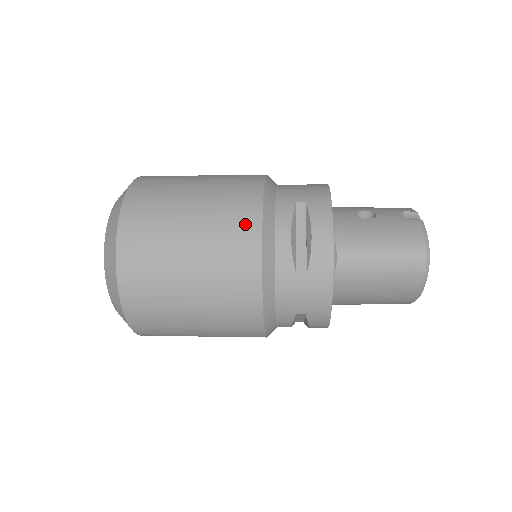
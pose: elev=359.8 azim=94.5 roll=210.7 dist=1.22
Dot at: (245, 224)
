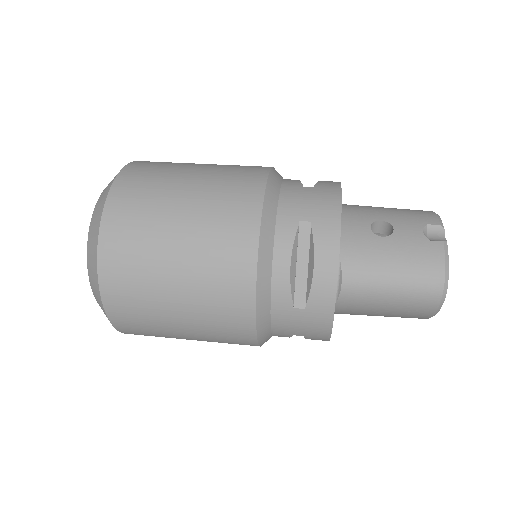
Dot at: (238, 253)
